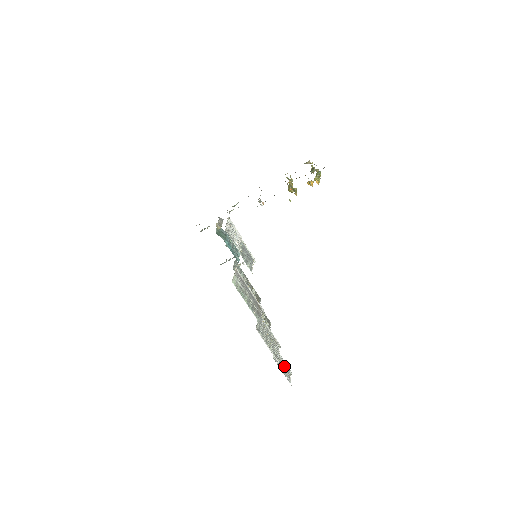
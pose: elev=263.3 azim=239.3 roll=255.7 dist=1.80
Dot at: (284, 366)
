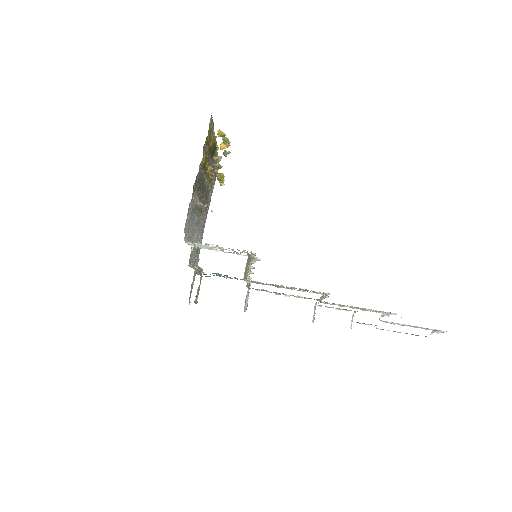
Dot at: occluded
